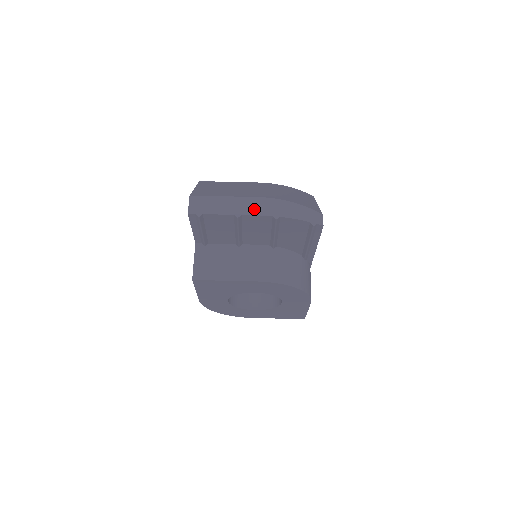
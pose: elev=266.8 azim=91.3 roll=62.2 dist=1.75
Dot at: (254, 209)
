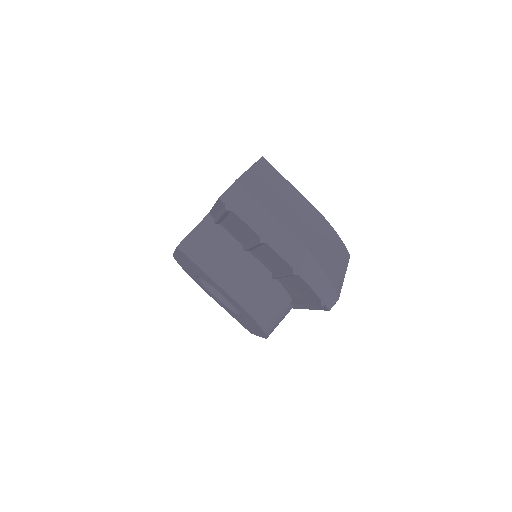
Dot at: (282, 247)
